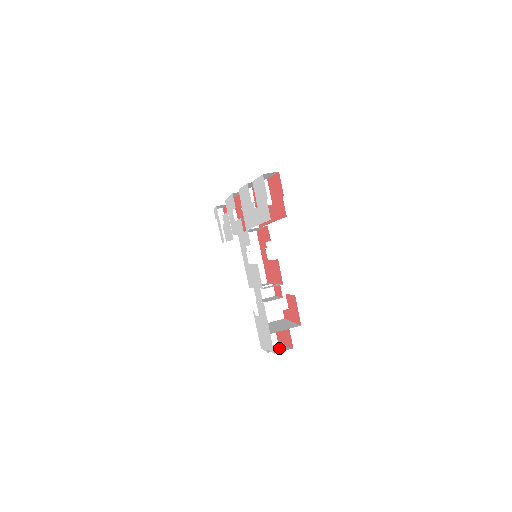
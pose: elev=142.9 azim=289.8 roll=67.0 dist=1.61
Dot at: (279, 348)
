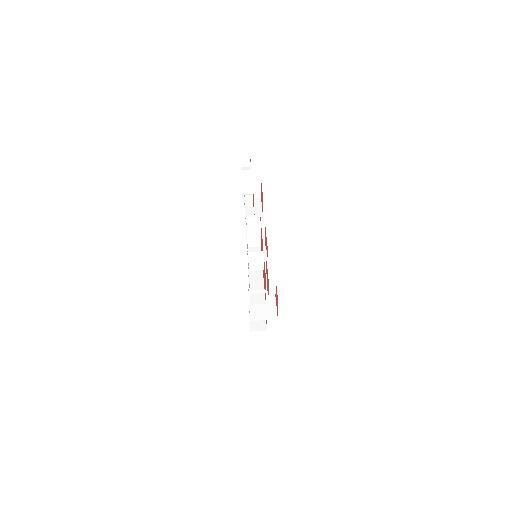
Dot at: (258, 321)
